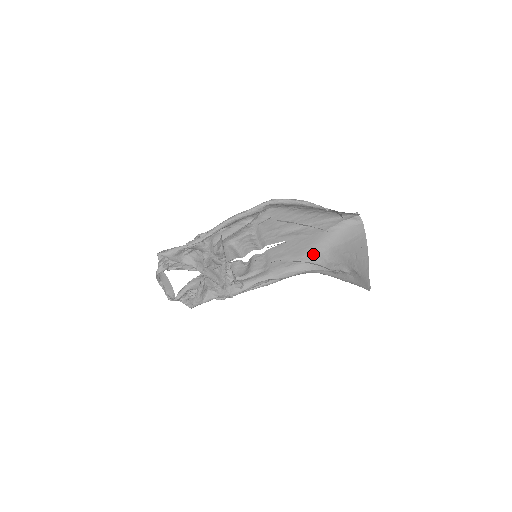
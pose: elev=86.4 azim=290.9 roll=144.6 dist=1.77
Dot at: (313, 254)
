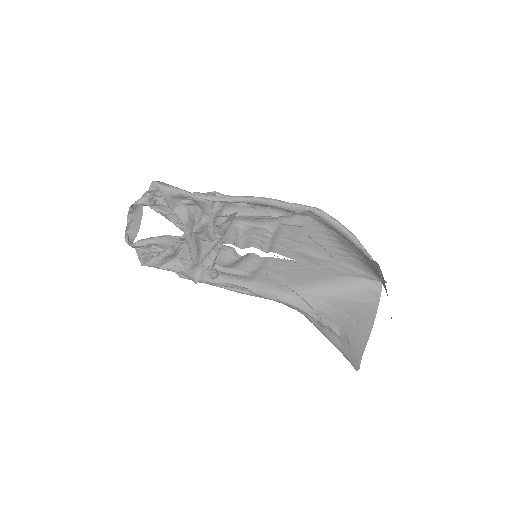
Dot at: (309, 291)
